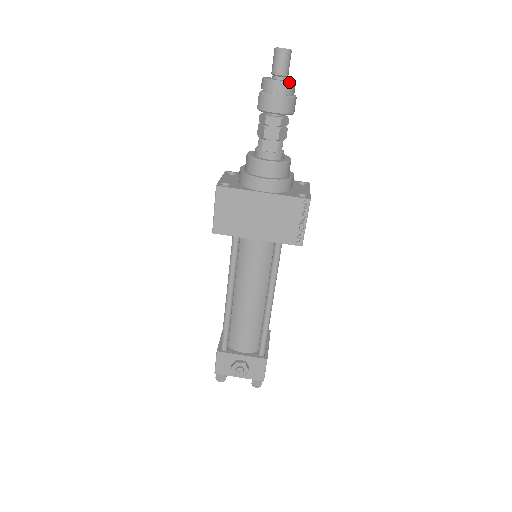
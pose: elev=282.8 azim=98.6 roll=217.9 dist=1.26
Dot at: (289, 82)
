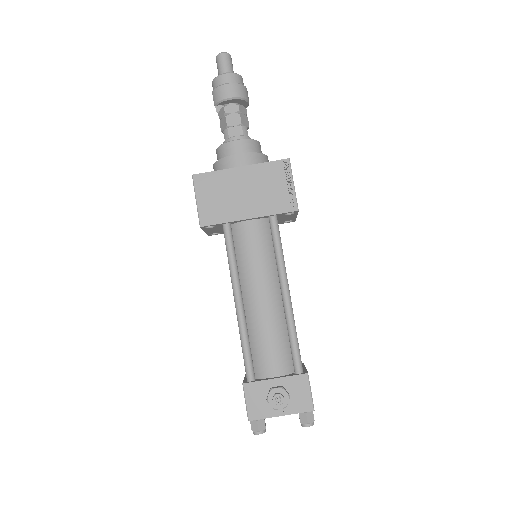
Dot at: (236, 73)
